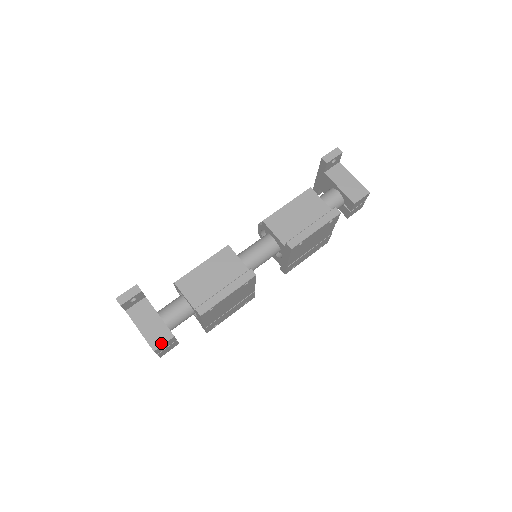
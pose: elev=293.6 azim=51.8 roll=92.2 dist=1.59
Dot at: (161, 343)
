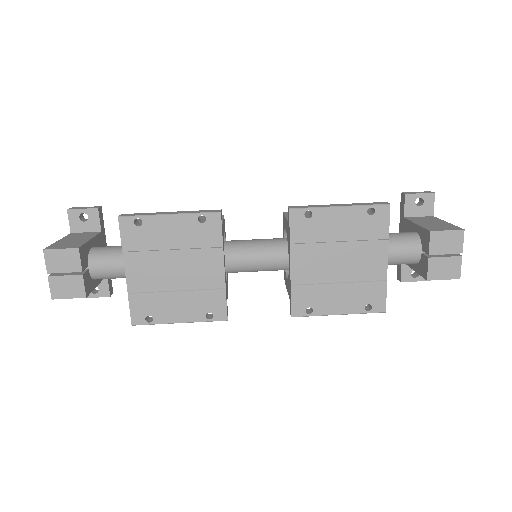
Dot at: (59, 248)
